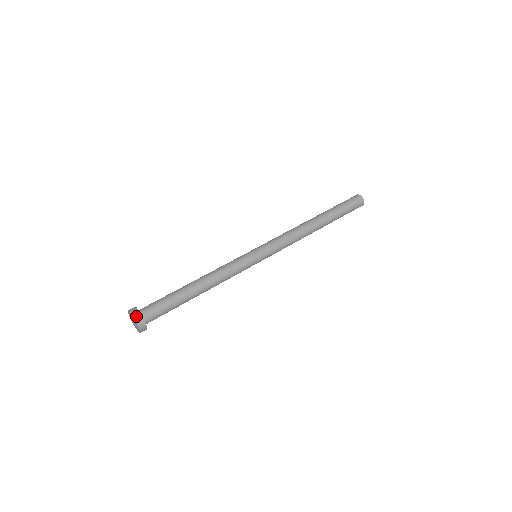
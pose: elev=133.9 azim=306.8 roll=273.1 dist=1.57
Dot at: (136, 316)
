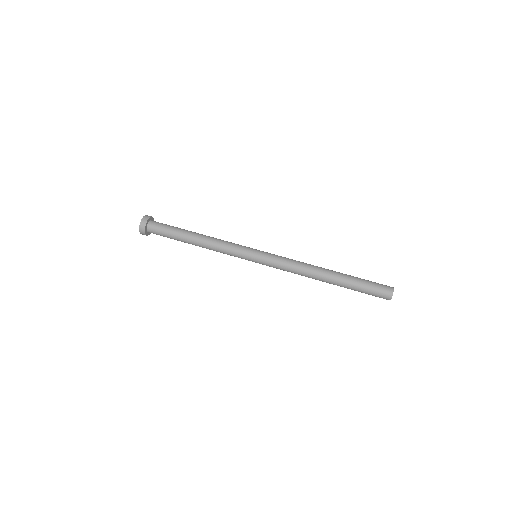
Dot at: (146, 217)
